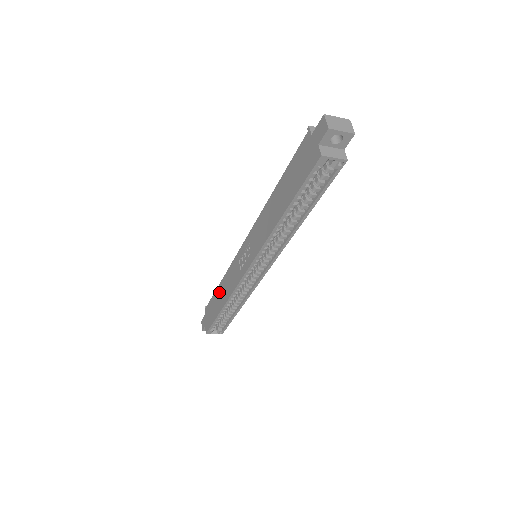
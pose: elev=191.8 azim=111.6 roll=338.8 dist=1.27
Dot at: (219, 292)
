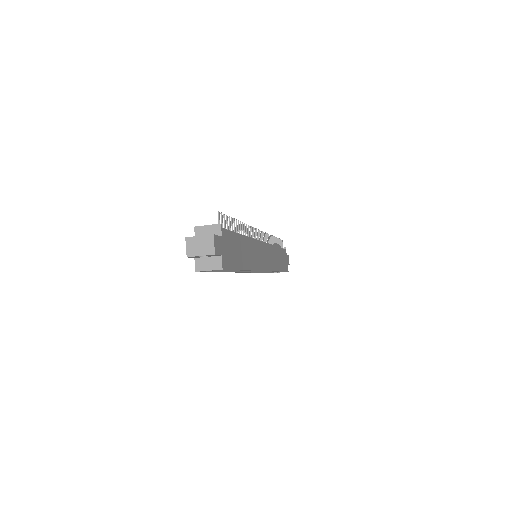
Dot at: occluded
